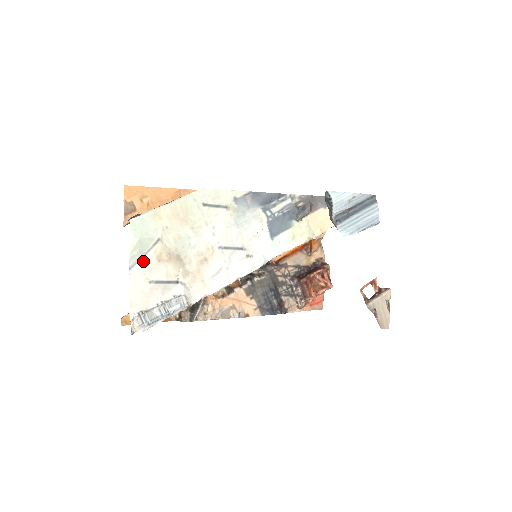
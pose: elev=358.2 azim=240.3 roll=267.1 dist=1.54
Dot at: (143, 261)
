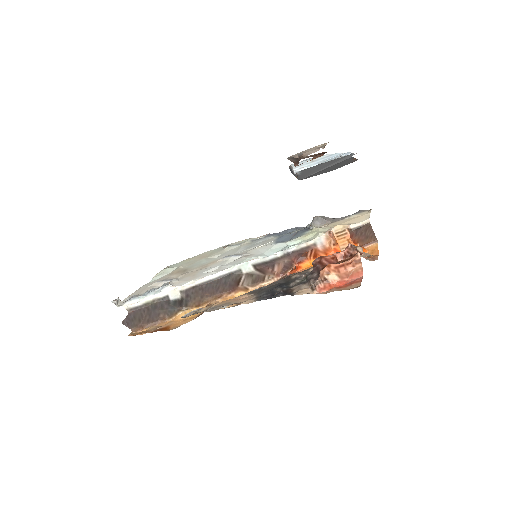
Dot at: occluded
